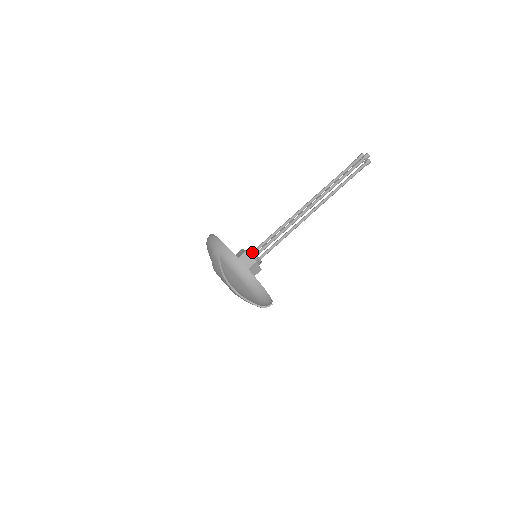
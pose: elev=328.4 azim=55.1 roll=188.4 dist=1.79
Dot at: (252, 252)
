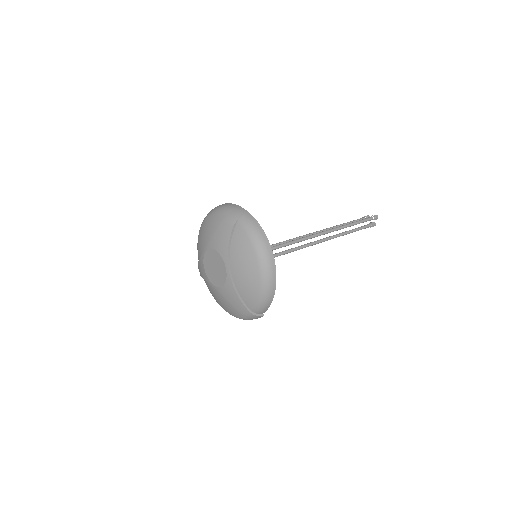
Dot at: occluded
